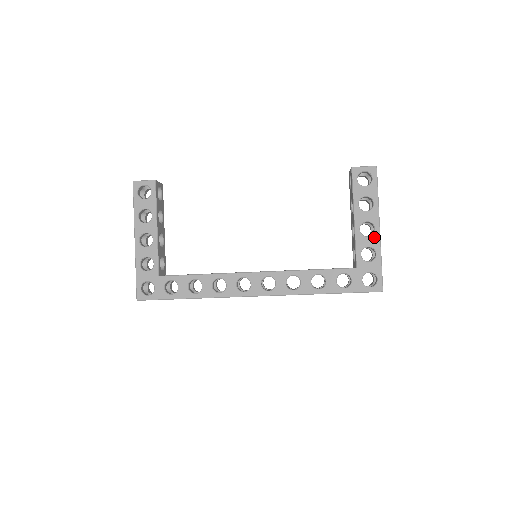
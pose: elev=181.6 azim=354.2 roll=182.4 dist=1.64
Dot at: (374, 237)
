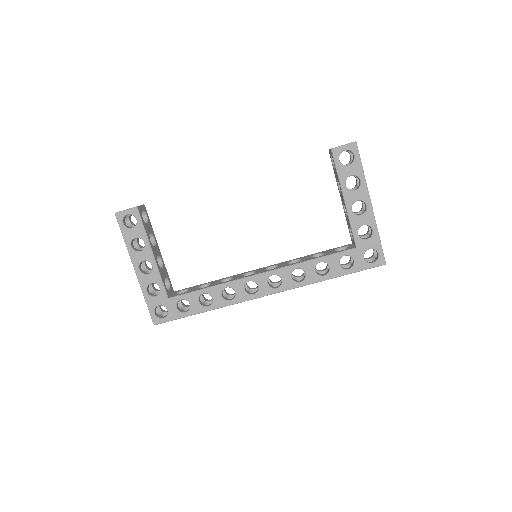
Dot at: (367, 214)
